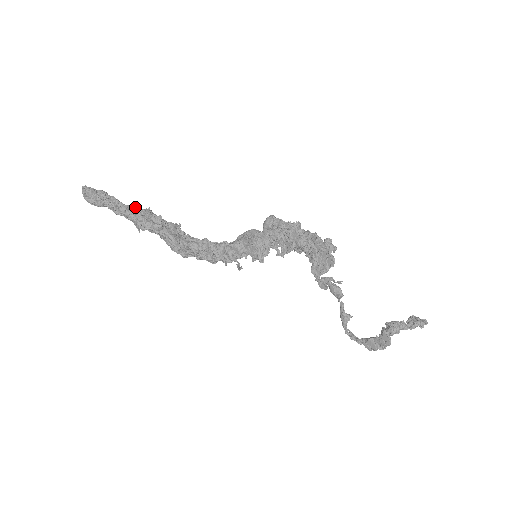
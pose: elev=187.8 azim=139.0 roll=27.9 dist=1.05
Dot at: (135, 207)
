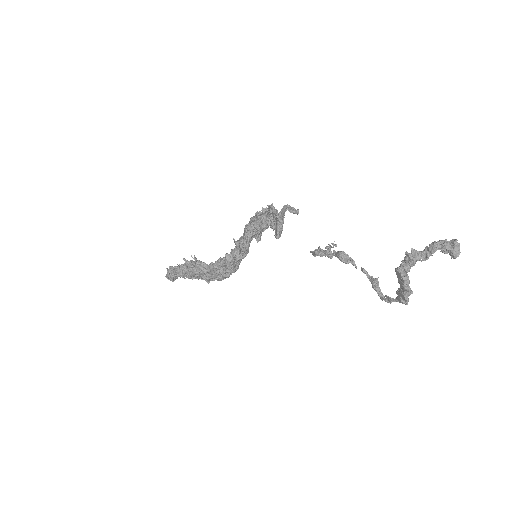
Dot at: (182, 264)
